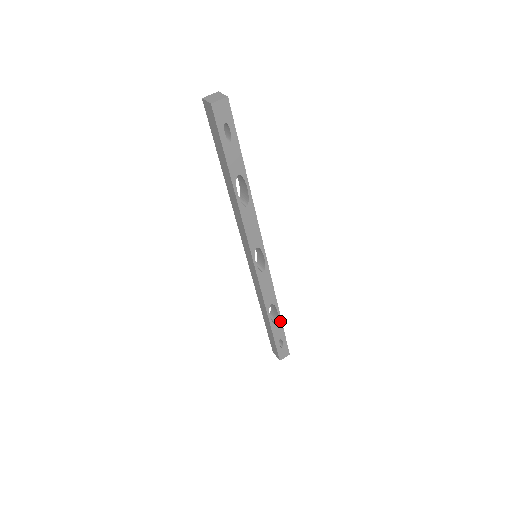
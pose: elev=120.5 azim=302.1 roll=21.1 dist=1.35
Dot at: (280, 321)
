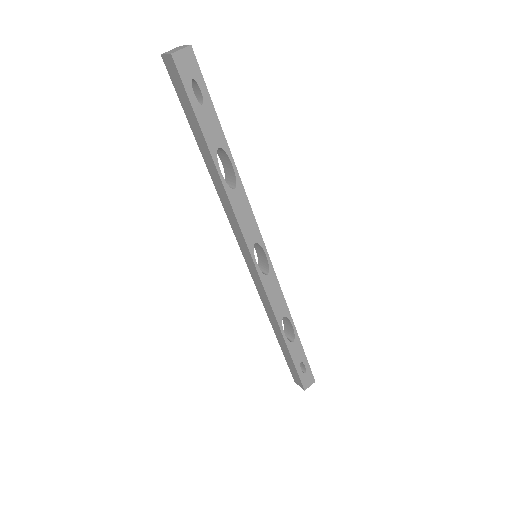
Dot at: (297, 338)
